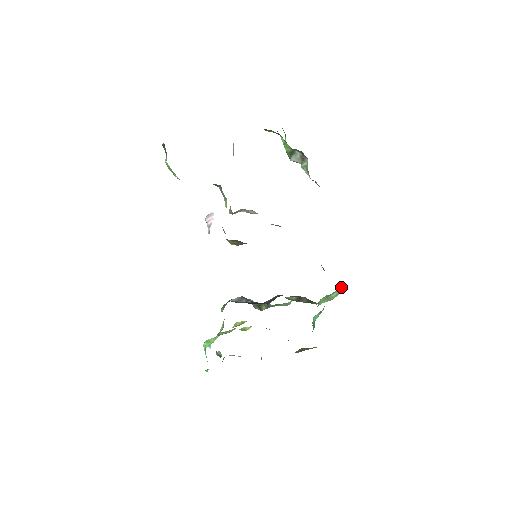
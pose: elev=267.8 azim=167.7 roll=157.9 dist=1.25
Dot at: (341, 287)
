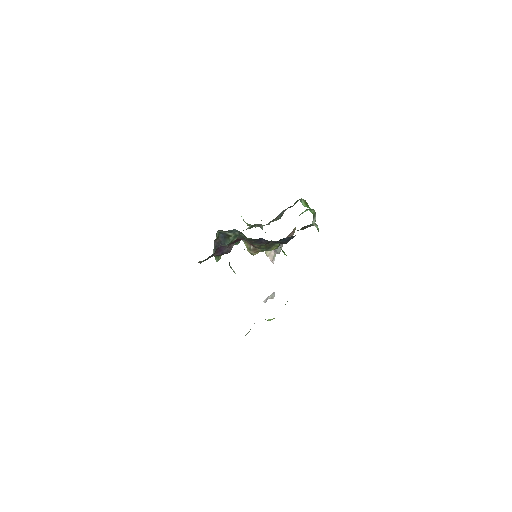
Dot at: occluded
